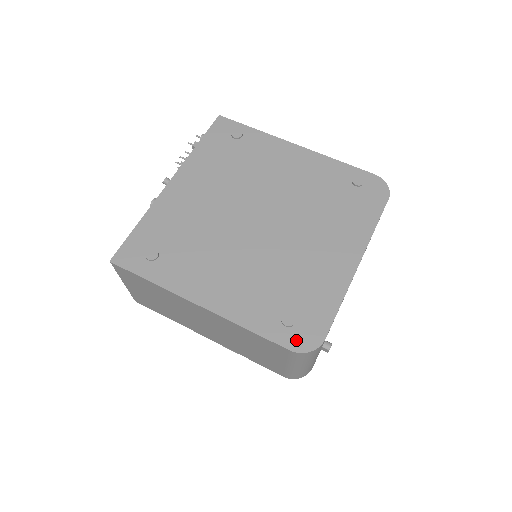
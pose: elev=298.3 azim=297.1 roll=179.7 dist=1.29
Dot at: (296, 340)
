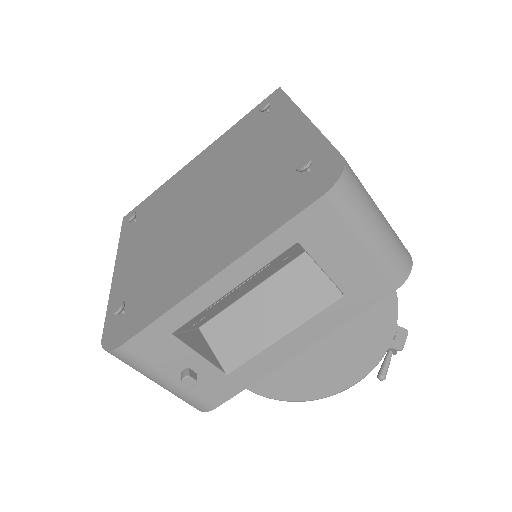
Dot at: (112, 332)
